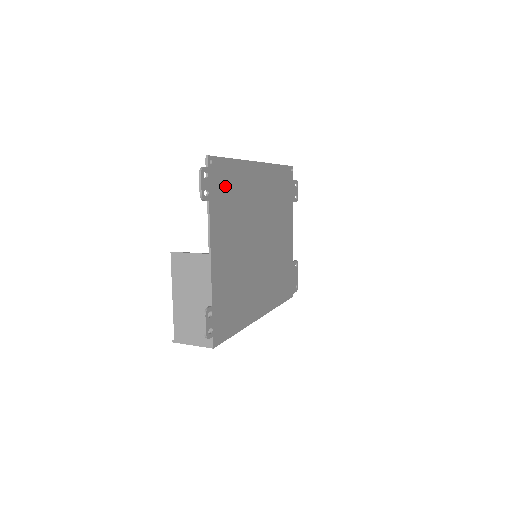
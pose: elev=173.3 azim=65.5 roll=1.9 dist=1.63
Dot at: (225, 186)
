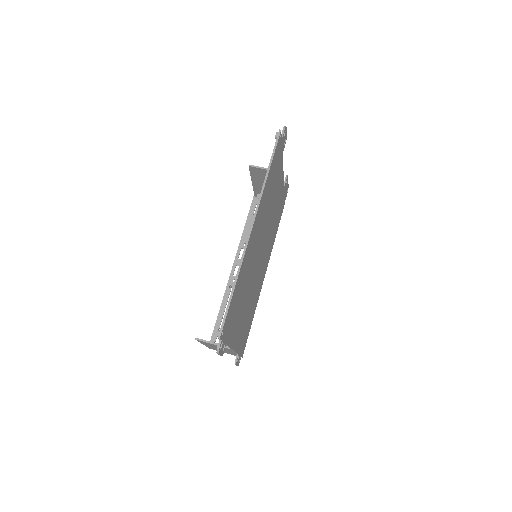
Dot at: (233, 311)
